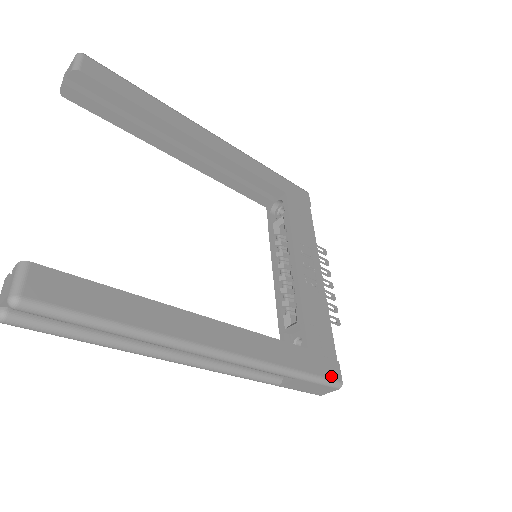
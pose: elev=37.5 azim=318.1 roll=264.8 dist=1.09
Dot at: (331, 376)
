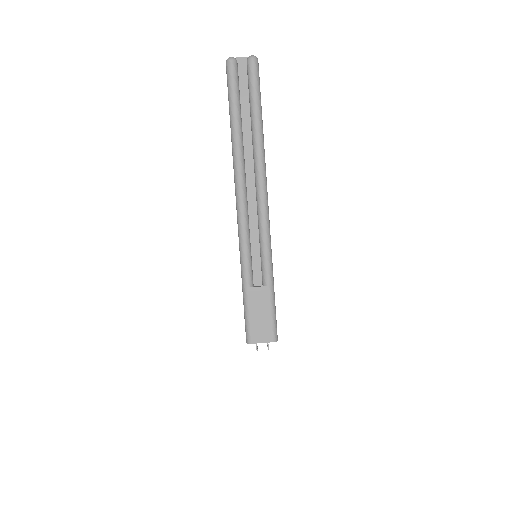
Dot at: occluded
